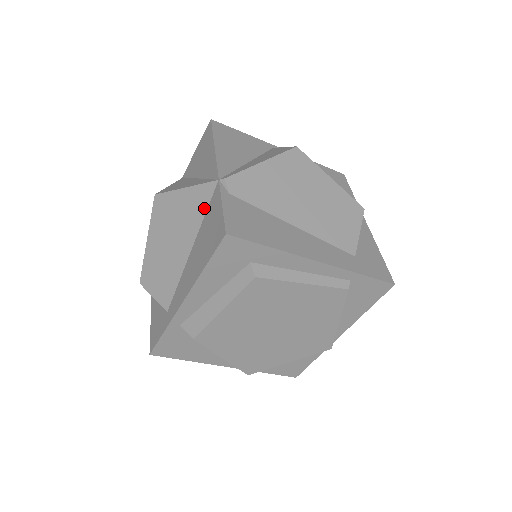
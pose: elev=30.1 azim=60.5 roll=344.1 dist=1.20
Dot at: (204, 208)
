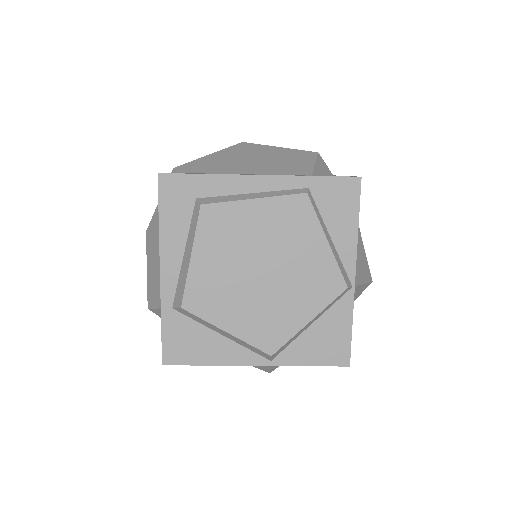
Dot at: occluded
